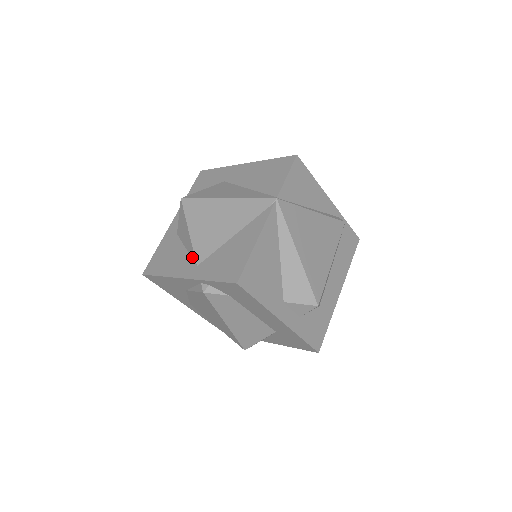
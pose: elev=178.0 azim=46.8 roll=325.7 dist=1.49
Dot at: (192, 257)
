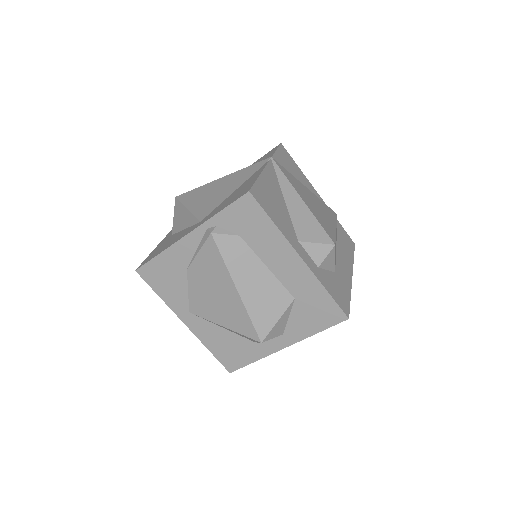
Dot at: (193, 223)
